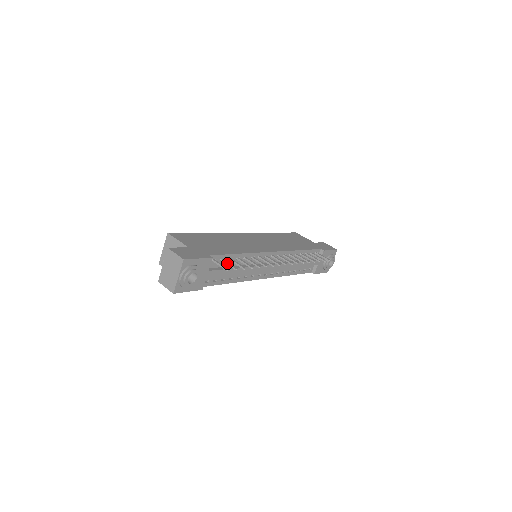
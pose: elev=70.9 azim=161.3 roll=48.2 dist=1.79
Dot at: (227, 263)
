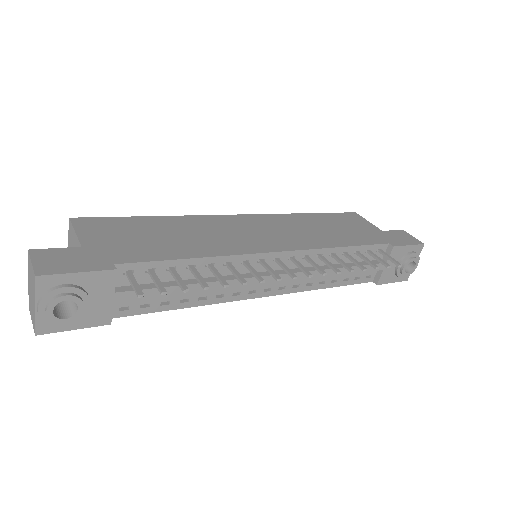
Dot at: (153, 278)
